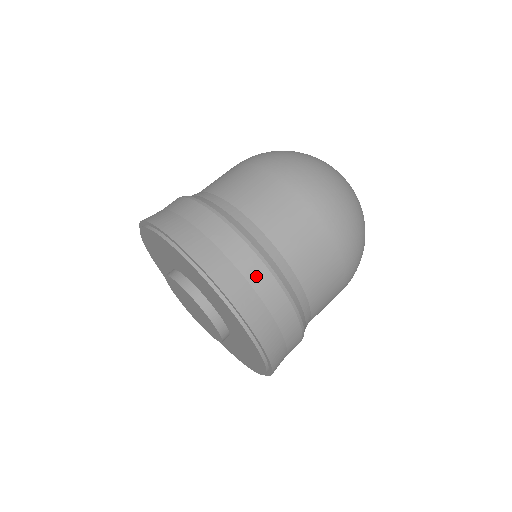
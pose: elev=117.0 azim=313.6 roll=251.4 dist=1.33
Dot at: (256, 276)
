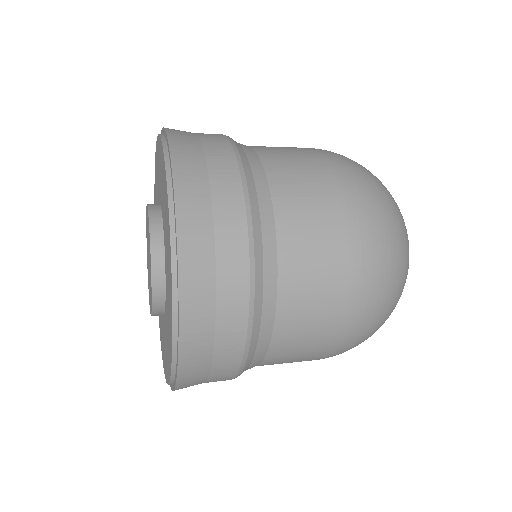
Dot at: (230, 254)
